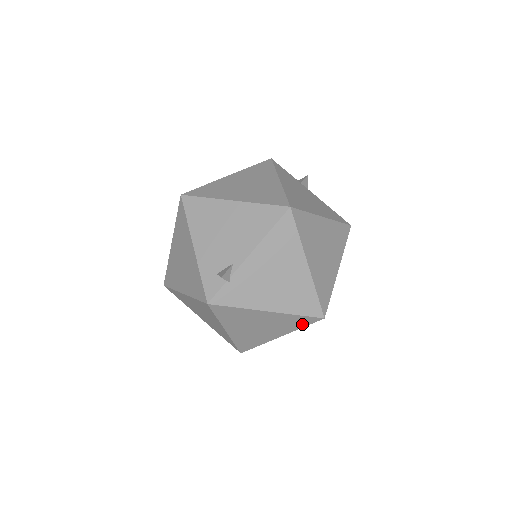
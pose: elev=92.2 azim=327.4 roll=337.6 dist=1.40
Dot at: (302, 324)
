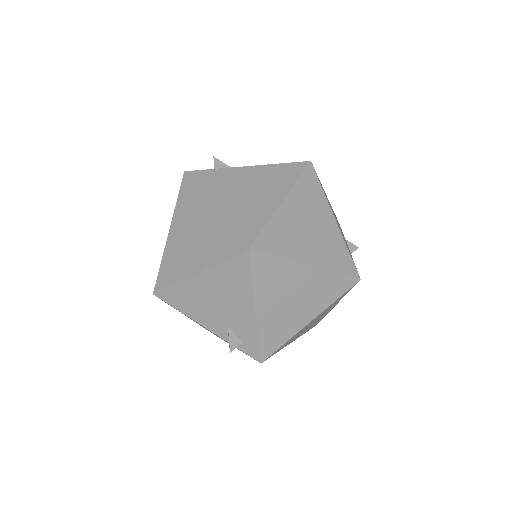
Dot at: (226, 252)
